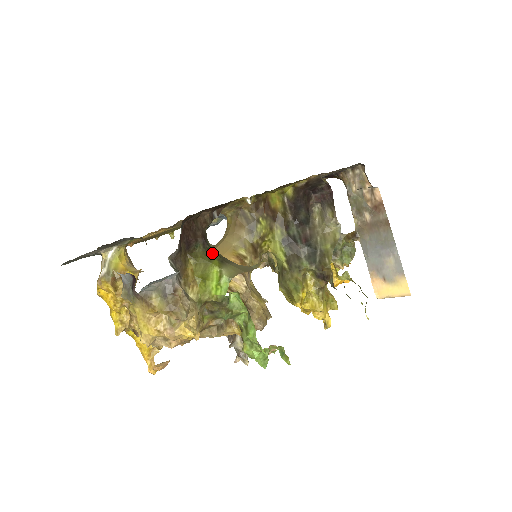
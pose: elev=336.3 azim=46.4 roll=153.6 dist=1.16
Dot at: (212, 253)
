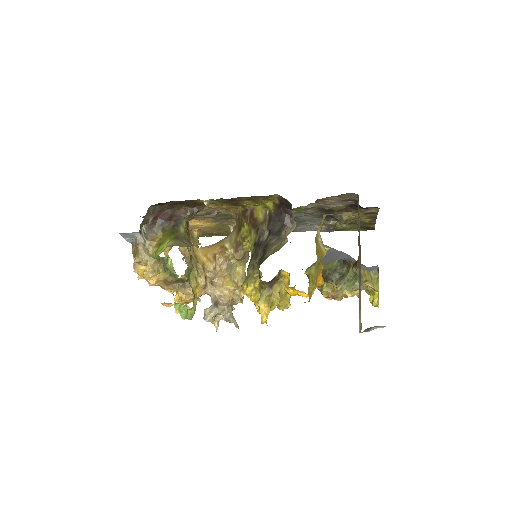
Dot at: (175, 232)
